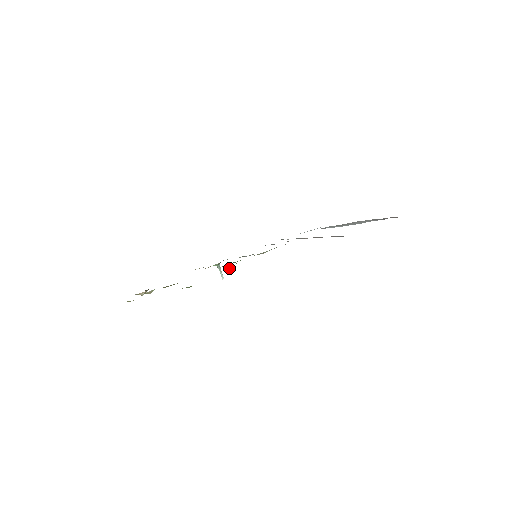
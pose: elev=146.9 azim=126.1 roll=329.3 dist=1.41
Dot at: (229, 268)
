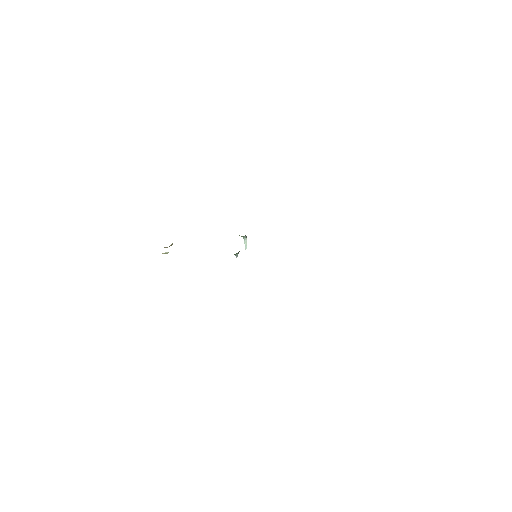
Dot at: (235, 255)
